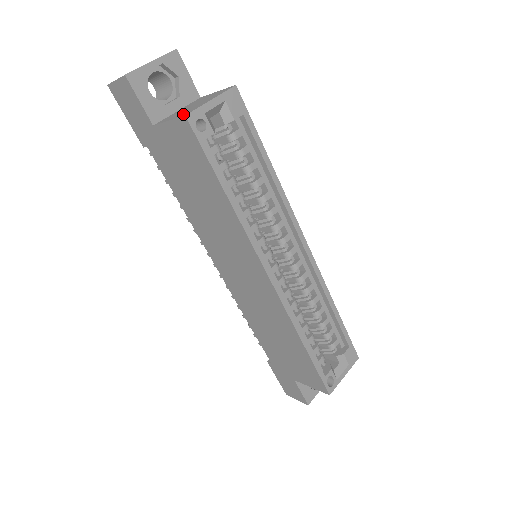
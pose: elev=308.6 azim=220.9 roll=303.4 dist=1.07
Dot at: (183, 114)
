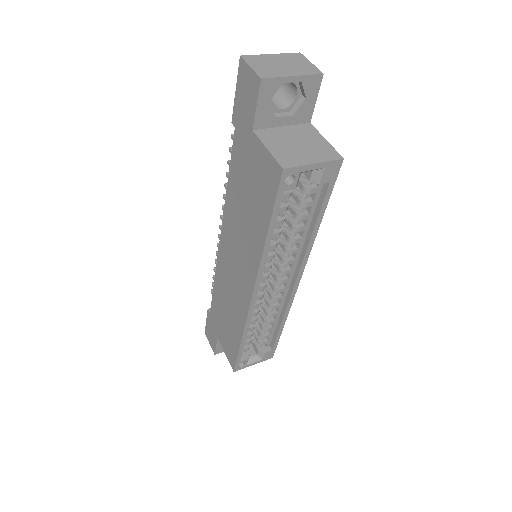
Dot at: (283, 159)
